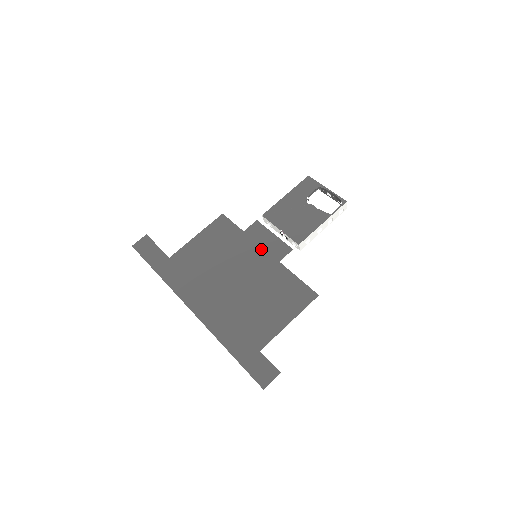
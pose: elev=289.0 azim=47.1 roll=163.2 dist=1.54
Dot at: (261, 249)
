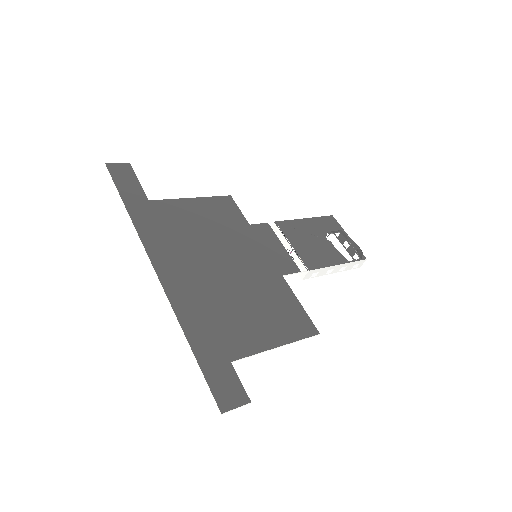
Dot at: (265, 252)
